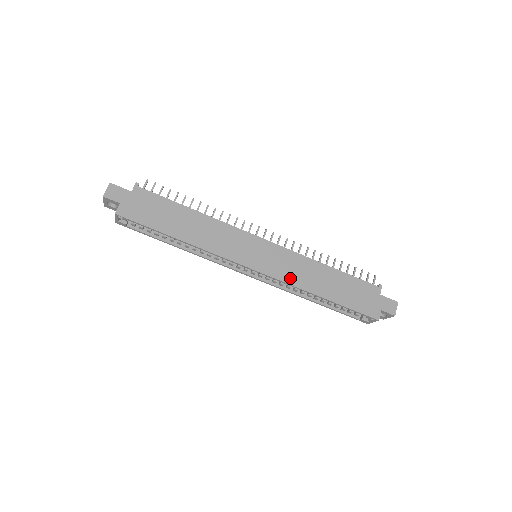
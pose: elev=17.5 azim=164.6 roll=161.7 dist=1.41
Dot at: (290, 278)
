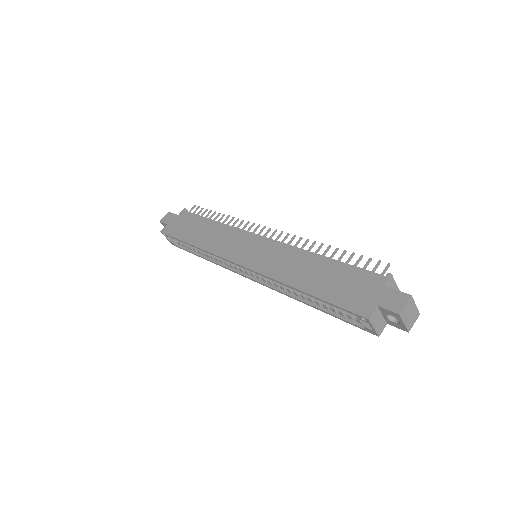
Dot at: (270, 270)
